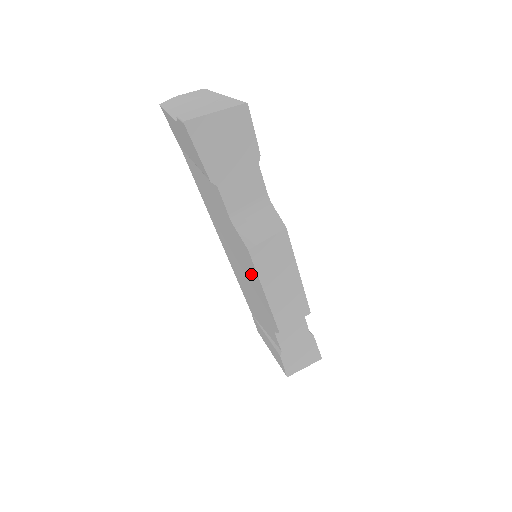
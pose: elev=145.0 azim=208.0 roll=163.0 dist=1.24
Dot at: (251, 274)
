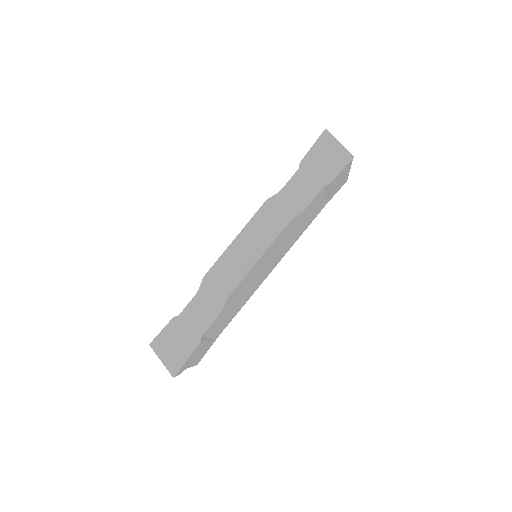
Dot at: occluded
